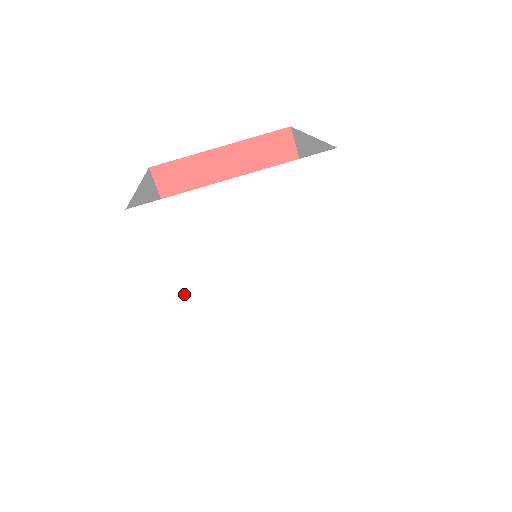
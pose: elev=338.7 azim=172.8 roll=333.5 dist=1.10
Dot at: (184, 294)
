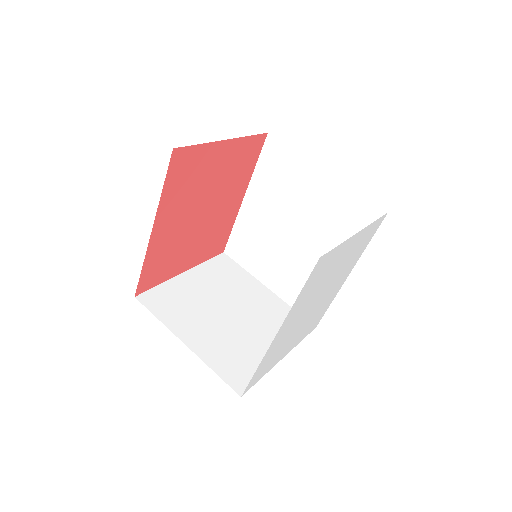
Dot at: (293, 314)
